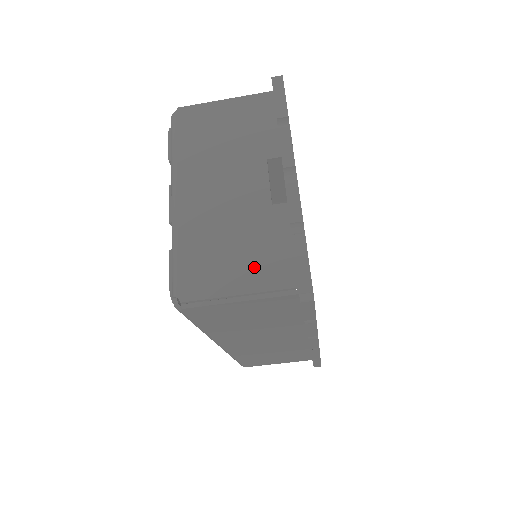
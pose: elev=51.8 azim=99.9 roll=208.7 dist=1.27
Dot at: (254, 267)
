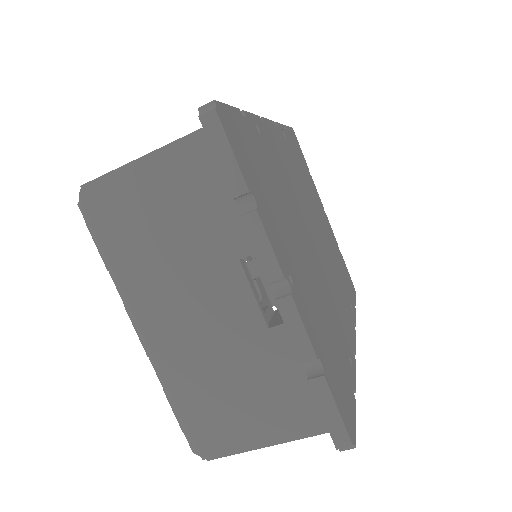
Dot at: (272, 412)
